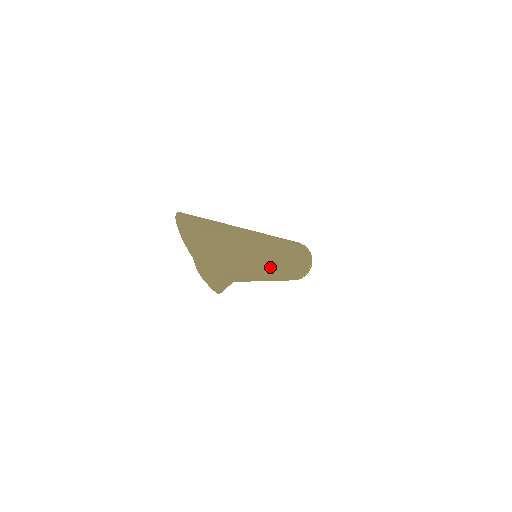
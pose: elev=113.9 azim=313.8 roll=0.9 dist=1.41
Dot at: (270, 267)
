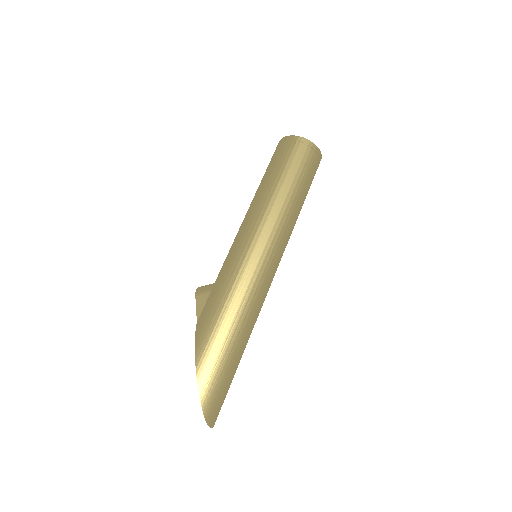
Dot at: occluded
